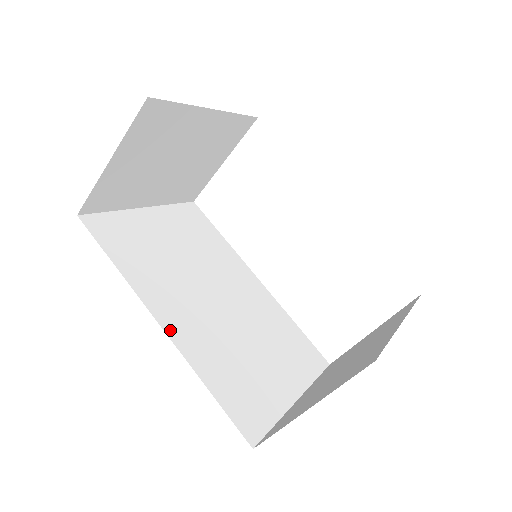
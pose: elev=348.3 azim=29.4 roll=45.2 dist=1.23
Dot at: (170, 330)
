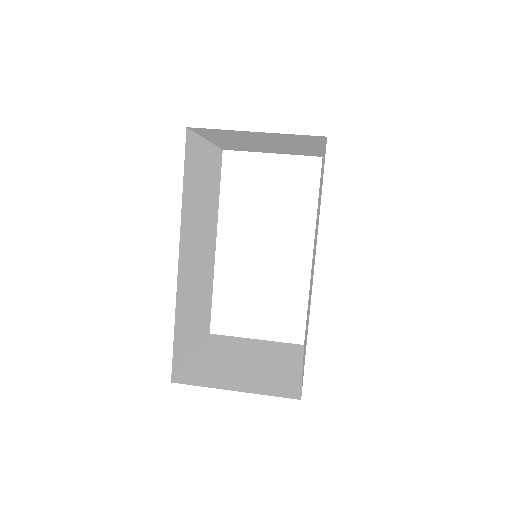
Dot at: (180, 268)
